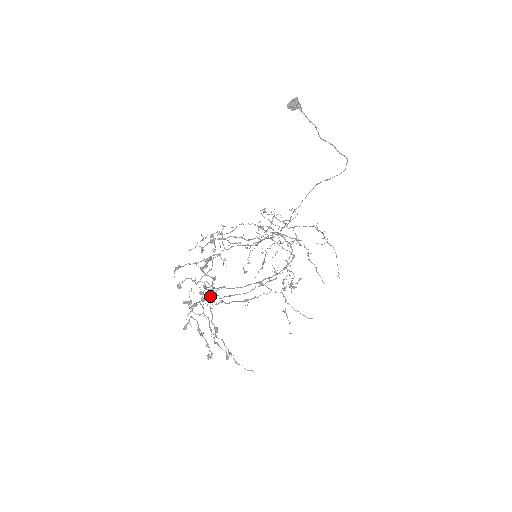
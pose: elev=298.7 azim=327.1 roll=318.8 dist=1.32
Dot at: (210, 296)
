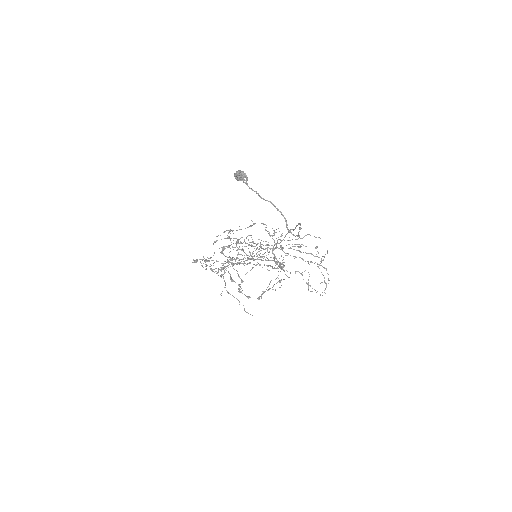
Dot at: (232, 266)
